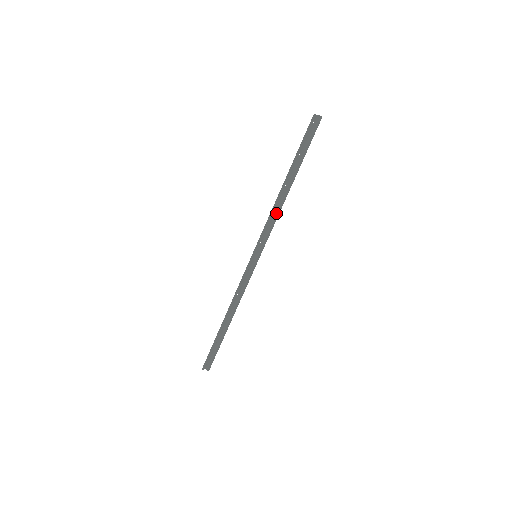
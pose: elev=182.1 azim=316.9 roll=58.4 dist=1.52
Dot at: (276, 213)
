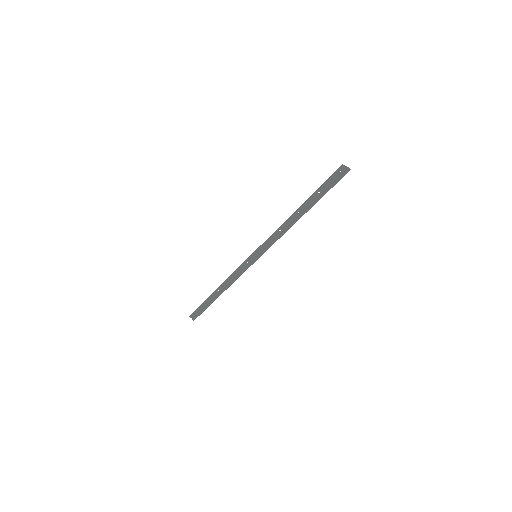
Dot at: (283, 231)
